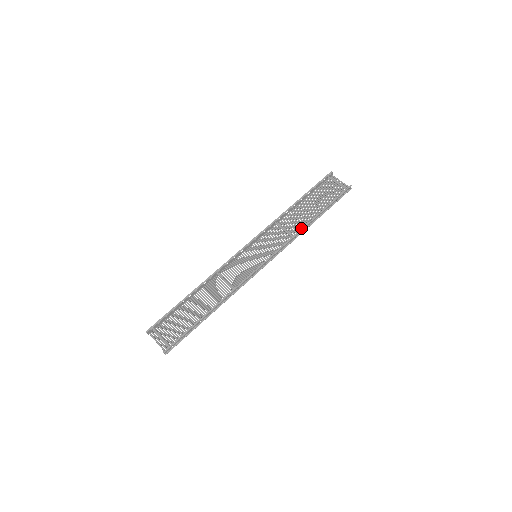
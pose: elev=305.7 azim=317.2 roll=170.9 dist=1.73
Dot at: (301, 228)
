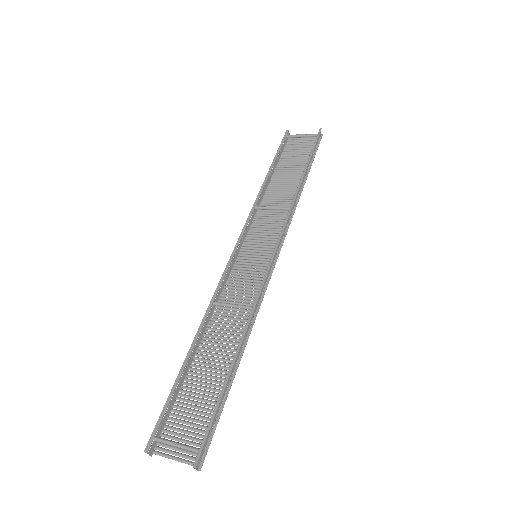
Dot at: occluded
